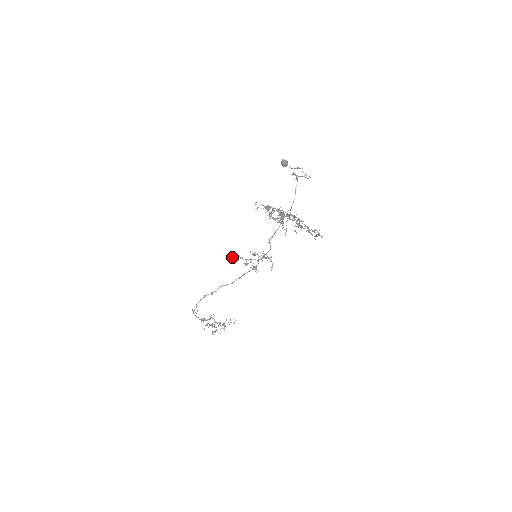
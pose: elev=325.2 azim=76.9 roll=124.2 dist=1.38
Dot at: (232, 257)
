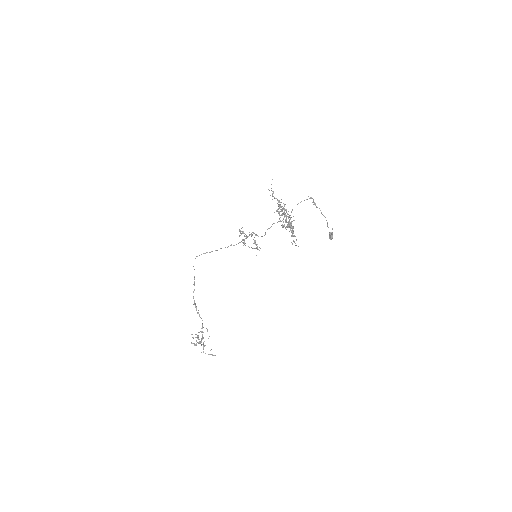
Dot at: occluded
